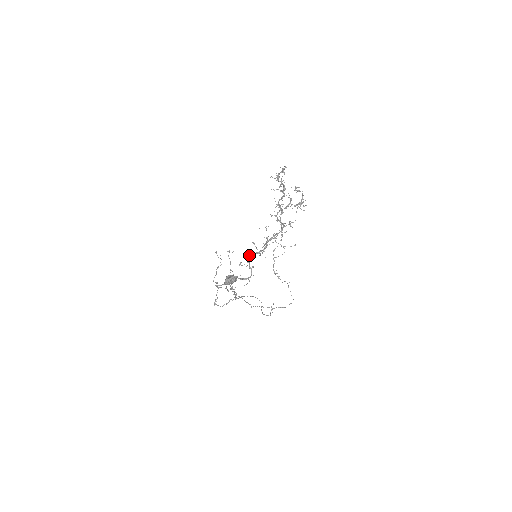
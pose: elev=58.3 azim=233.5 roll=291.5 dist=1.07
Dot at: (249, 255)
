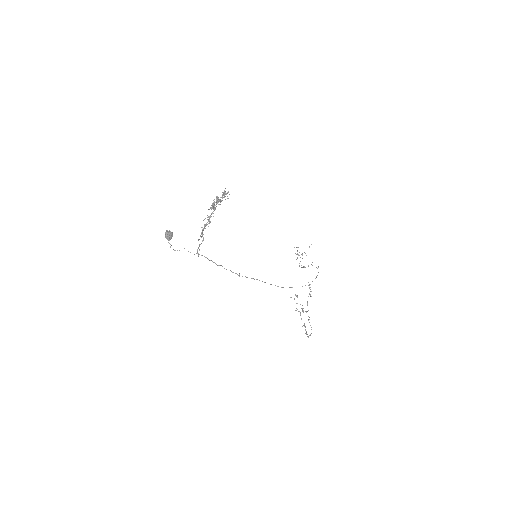
Dot at: occluded
